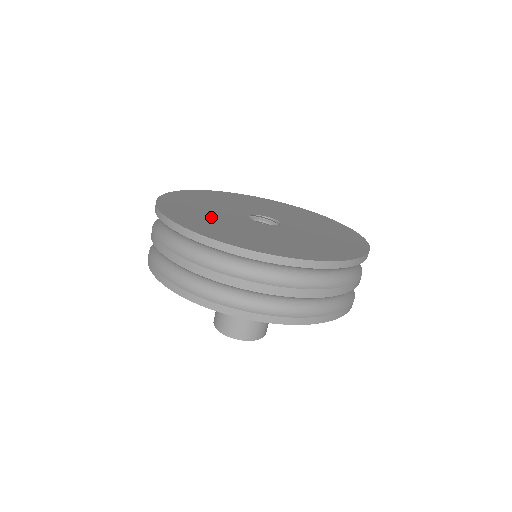
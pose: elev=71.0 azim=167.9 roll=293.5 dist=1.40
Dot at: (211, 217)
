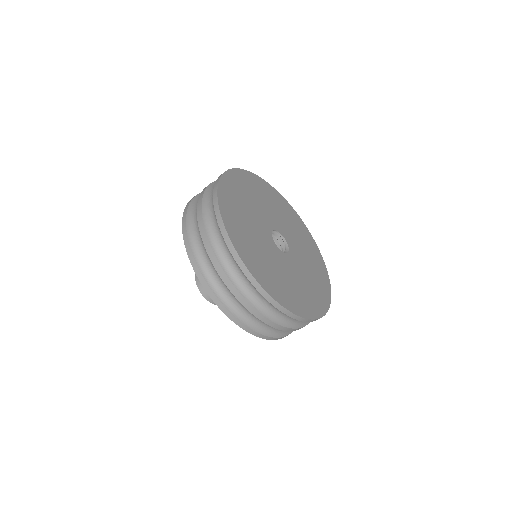
Dot at: (270, 264)
